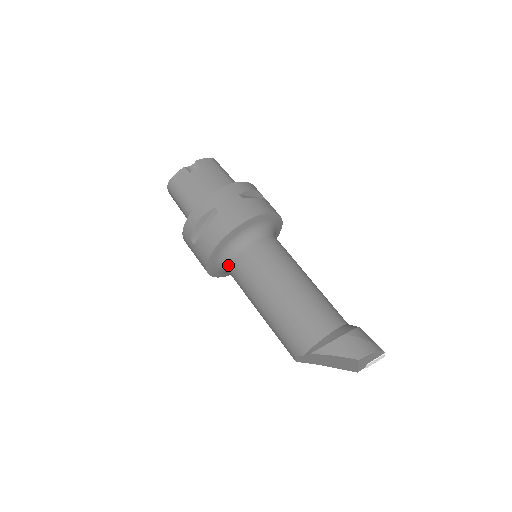
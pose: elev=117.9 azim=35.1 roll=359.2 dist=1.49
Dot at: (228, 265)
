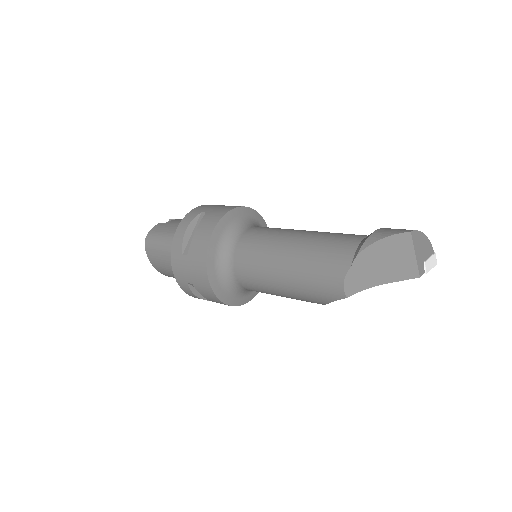
Dot at: (230, 259)
